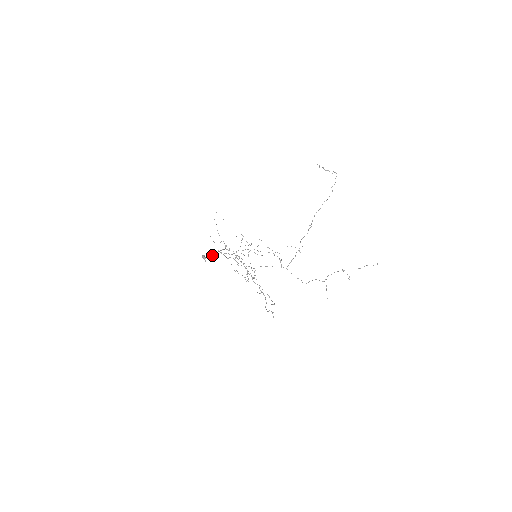
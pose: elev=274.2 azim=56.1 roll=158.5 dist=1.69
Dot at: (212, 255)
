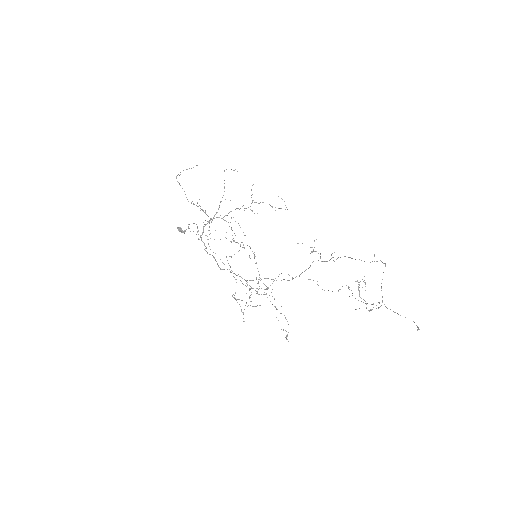
Dot at: occluded
